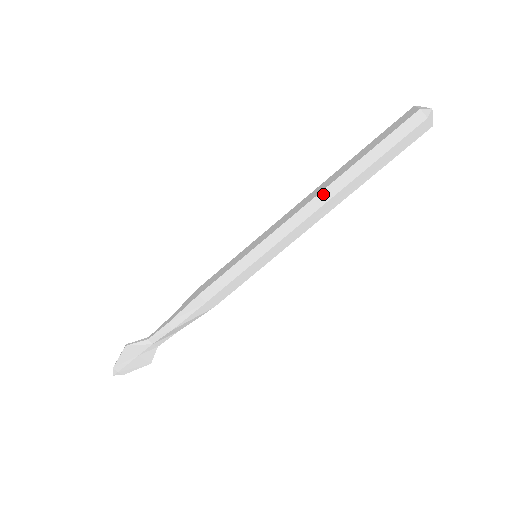
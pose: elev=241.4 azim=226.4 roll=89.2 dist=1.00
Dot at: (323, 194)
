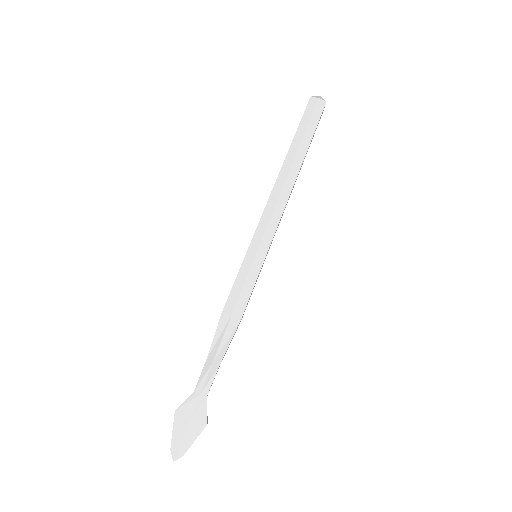
Dot at: (280, 178)
